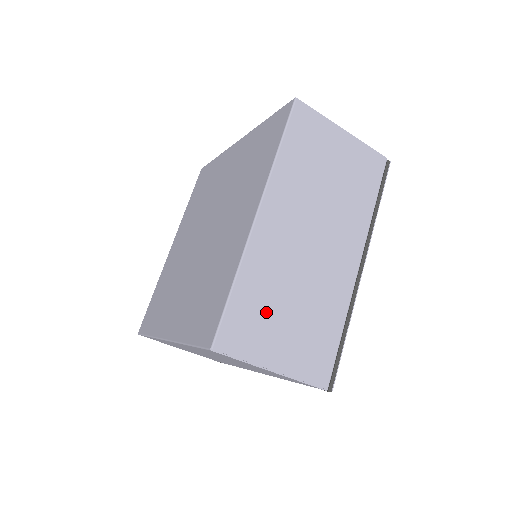
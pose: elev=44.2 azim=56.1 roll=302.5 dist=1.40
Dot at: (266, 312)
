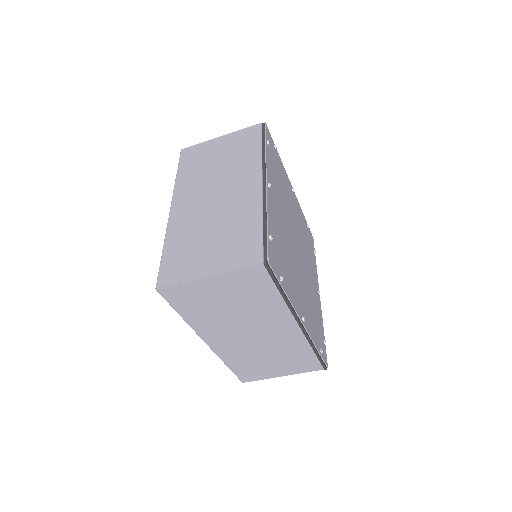
Dot at: (255, 366)
